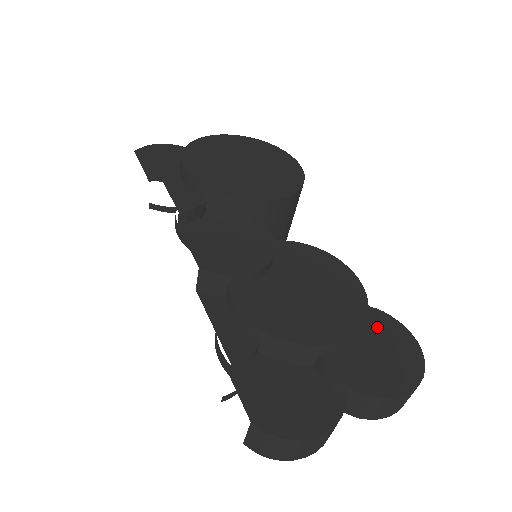
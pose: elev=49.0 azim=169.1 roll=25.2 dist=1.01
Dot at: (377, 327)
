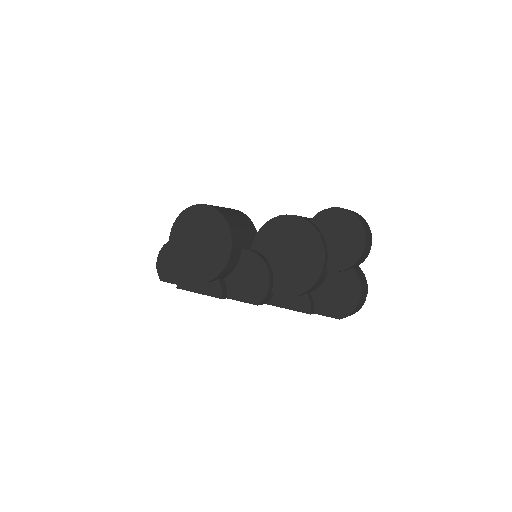
Dot at: (326, 225)
